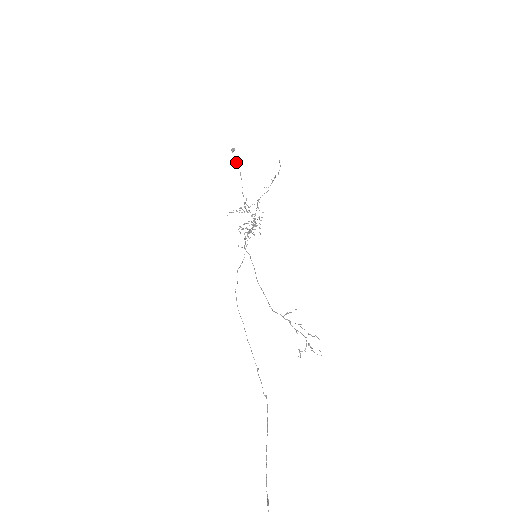
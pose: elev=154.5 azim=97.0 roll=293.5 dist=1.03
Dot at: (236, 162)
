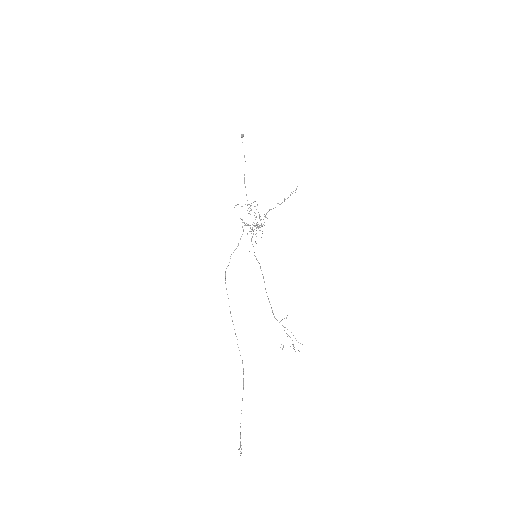
Dot at: occluded
